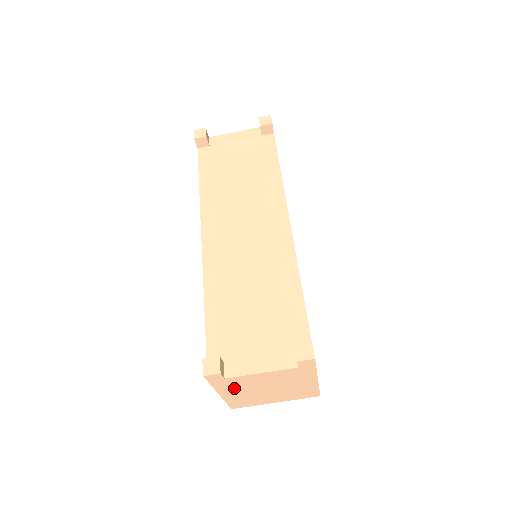
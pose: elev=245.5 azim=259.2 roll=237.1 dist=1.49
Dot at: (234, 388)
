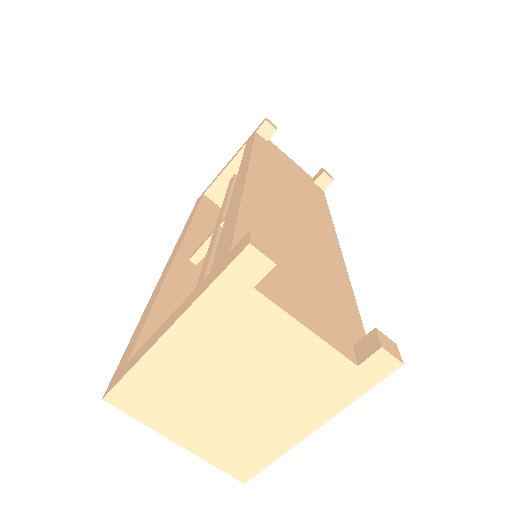
Dot at: (213, 334)
